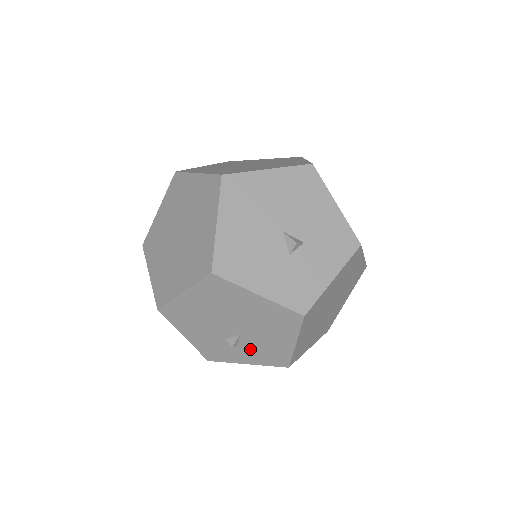
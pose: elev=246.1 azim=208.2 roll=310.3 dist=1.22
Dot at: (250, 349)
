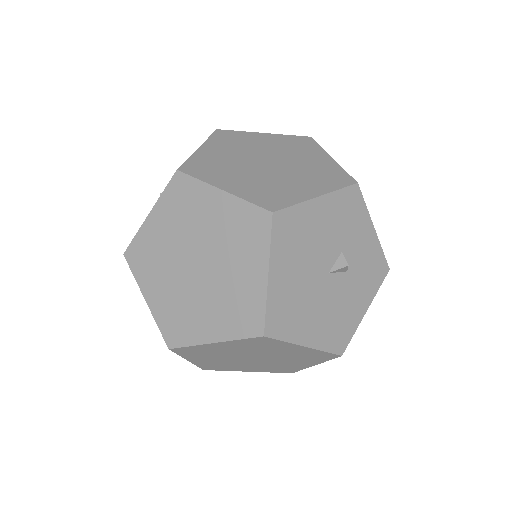
Dot at: occluded
